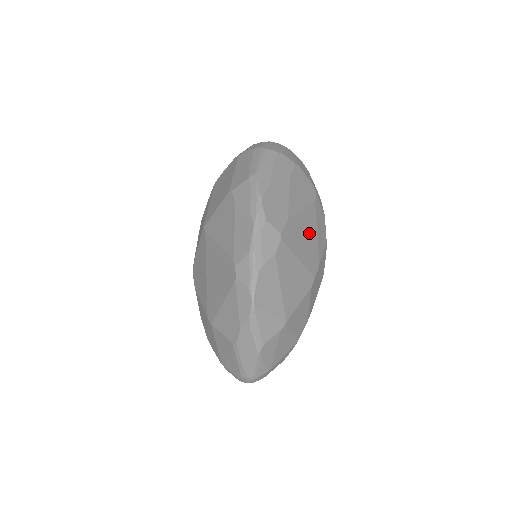
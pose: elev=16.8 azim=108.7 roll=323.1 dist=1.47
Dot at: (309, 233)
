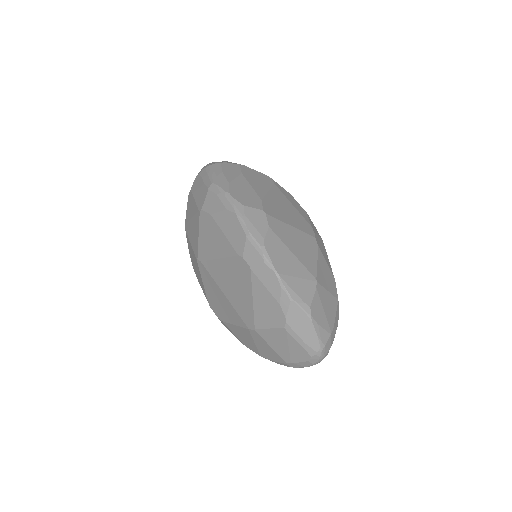
Dot at: (286, 206)
